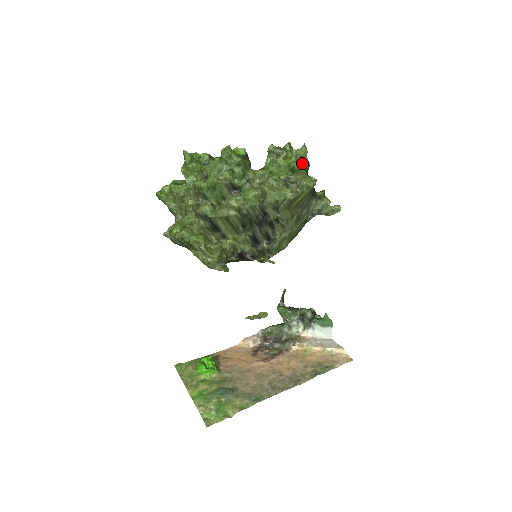
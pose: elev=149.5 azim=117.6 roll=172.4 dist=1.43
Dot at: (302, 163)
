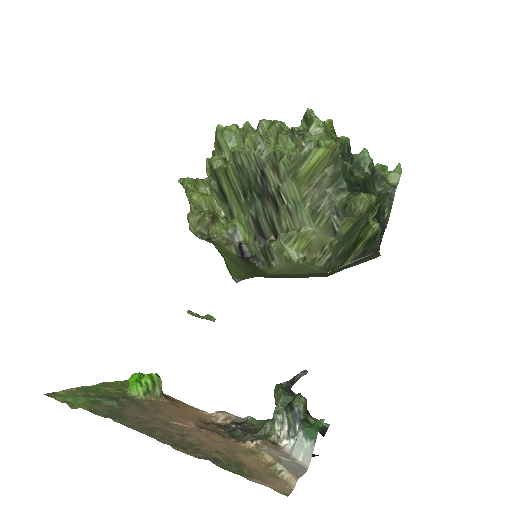
Dot at: (383, 182)
